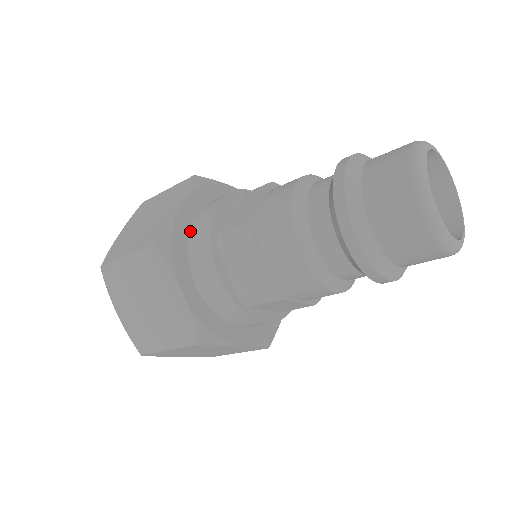
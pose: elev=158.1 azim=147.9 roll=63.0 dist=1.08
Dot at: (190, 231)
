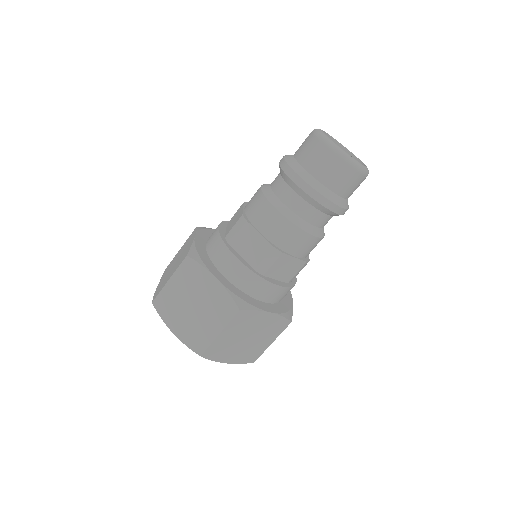
Dot at: (234, 284)
